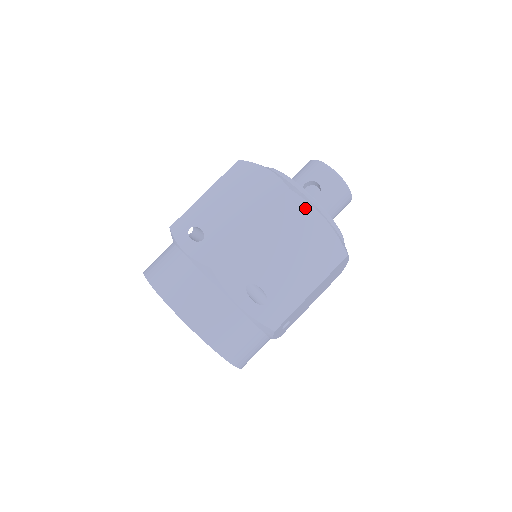
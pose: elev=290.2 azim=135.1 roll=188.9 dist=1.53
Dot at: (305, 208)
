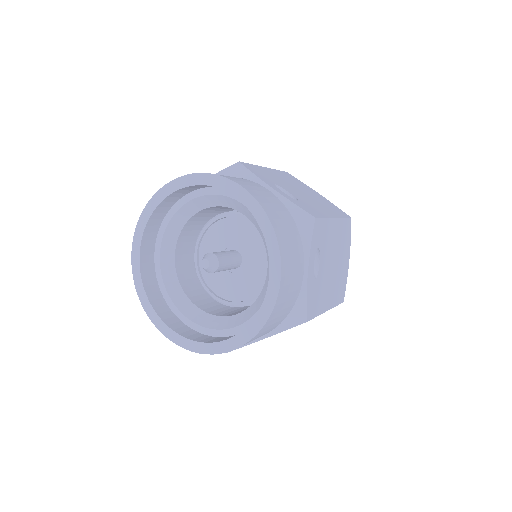
Dot at: (303, 184)
